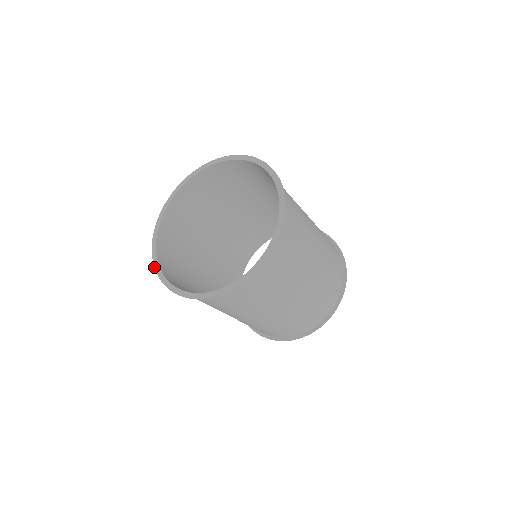
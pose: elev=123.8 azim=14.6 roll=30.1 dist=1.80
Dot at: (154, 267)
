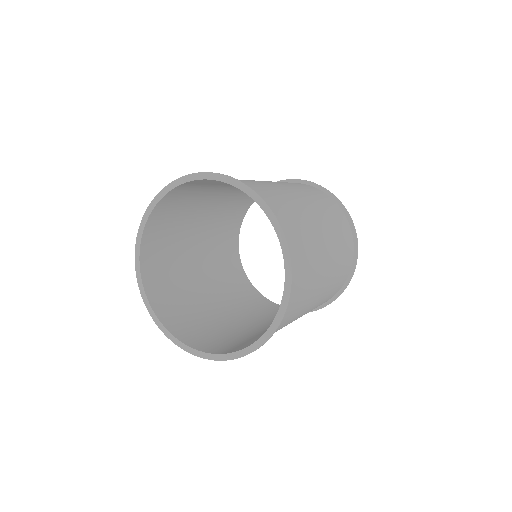
Dot at: occluded
